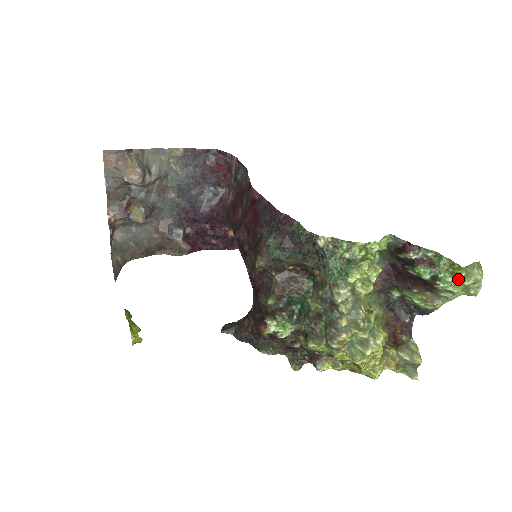
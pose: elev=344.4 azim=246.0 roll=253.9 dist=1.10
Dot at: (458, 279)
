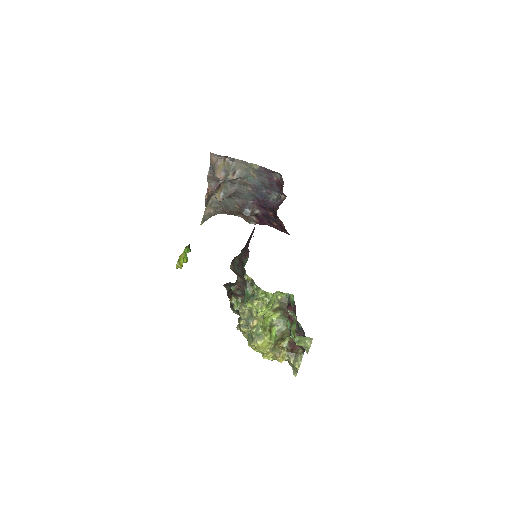
Dot at: (296, 339)
